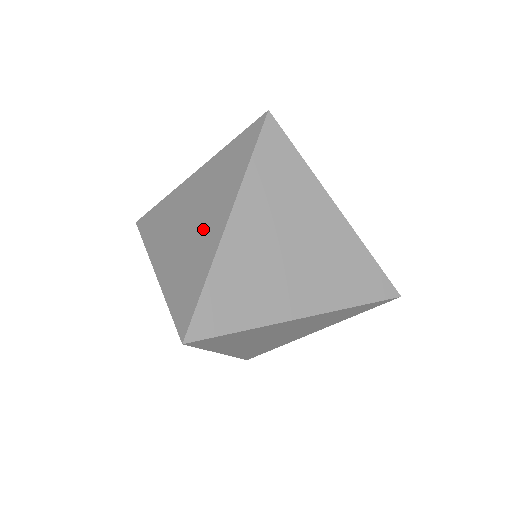
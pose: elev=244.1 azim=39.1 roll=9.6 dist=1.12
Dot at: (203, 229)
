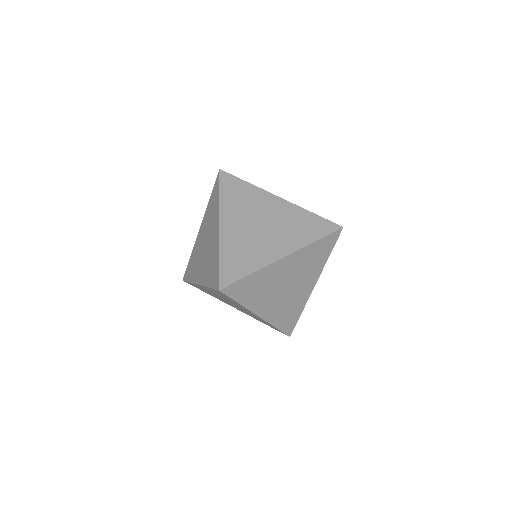
Dot at: (267, 242)
